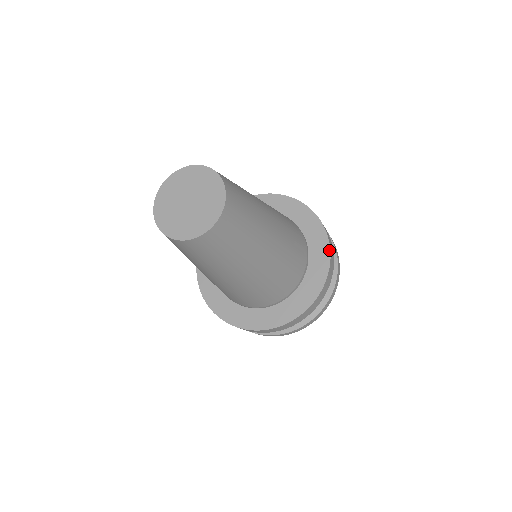
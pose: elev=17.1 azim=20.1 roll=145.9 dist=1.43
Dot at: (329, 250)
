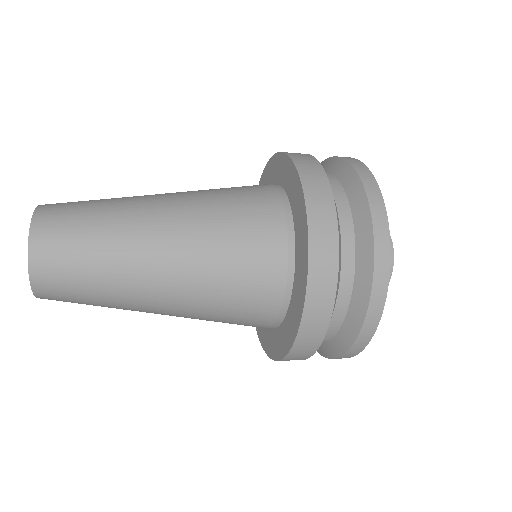
Dot at: (298, 177)
